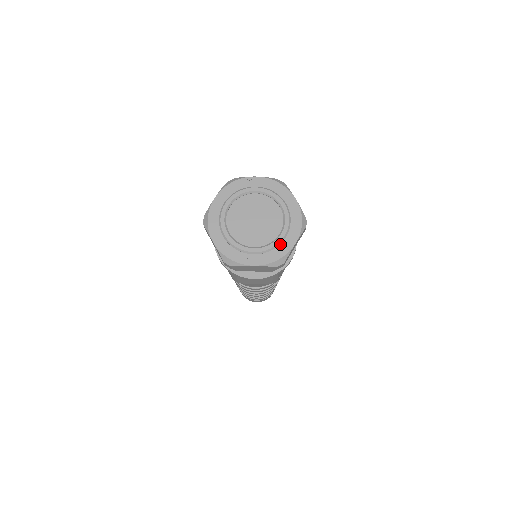
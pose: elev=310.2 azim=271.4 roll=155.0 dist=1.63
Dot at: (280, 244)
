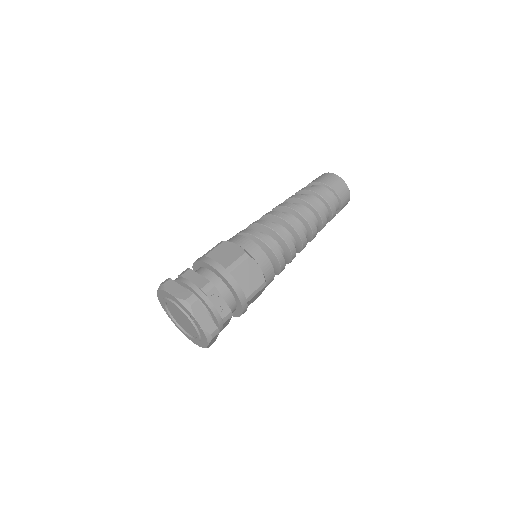
Dot at: (185, 332)
